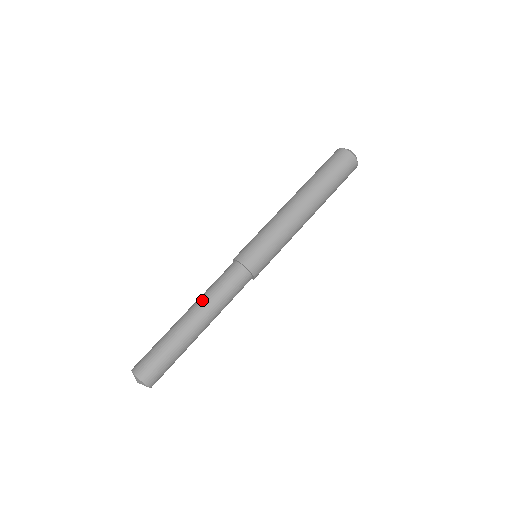
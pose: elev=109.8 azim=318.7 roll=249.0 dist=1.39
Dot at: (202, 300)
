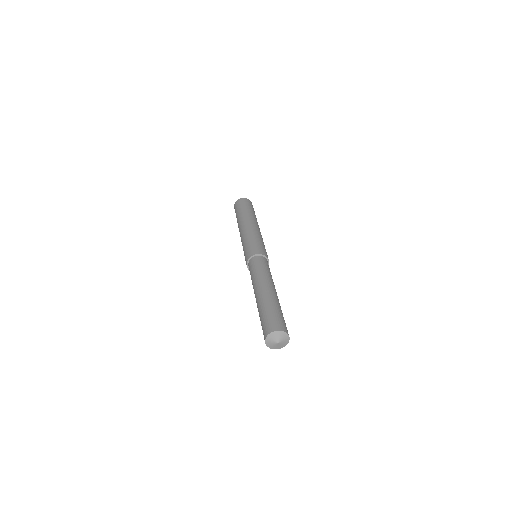
Dot at: (269, 279)
